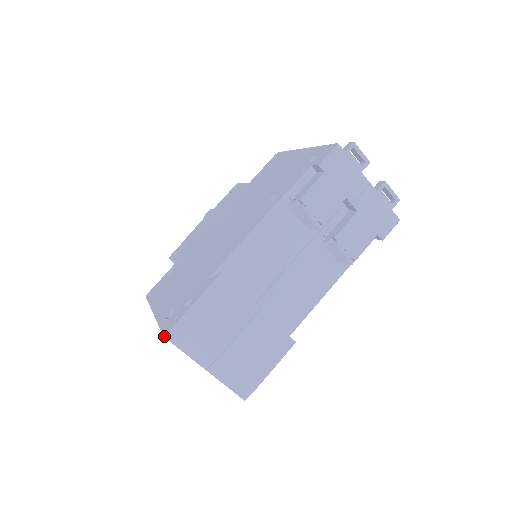
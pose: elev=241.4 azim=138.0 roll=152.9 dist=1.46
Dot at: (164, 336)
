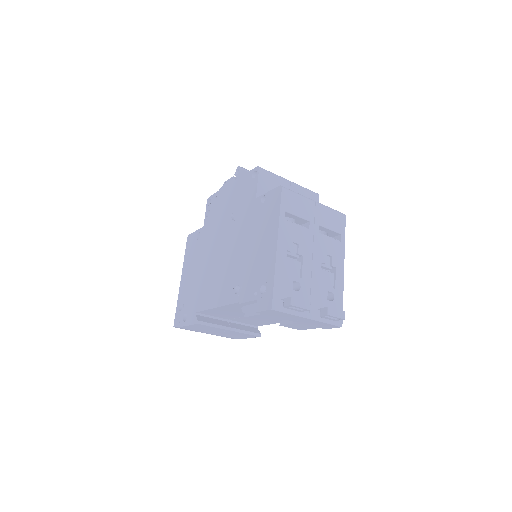
Dot at: occluded
